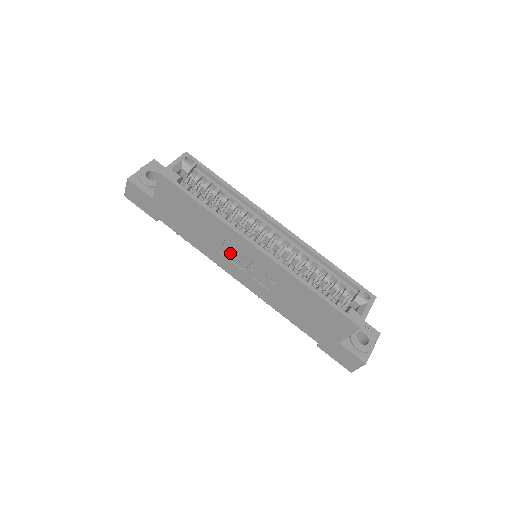
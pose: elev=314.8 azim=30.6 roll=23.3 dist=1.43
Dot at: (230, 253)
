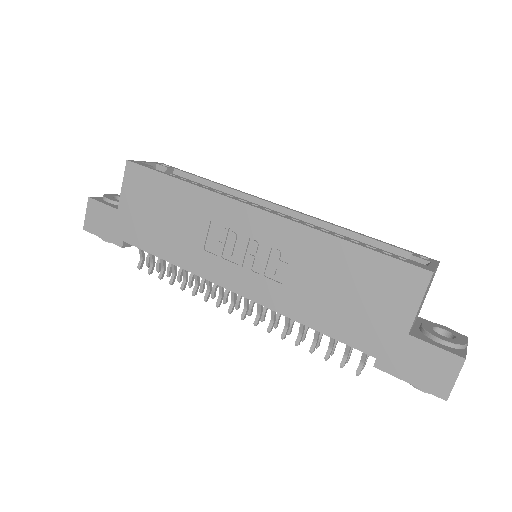
Dot at: (219, 242)
